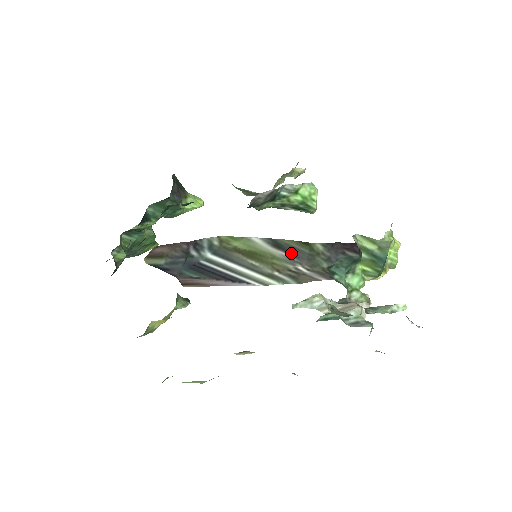
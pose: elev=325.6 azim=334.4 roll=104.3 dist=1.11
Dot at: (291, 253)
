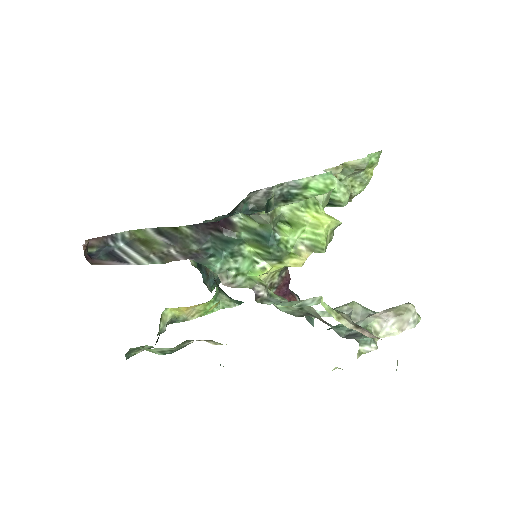
Dot at: (169, 238)
